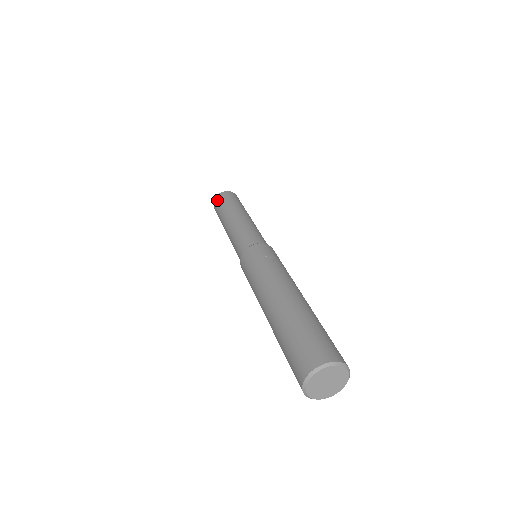
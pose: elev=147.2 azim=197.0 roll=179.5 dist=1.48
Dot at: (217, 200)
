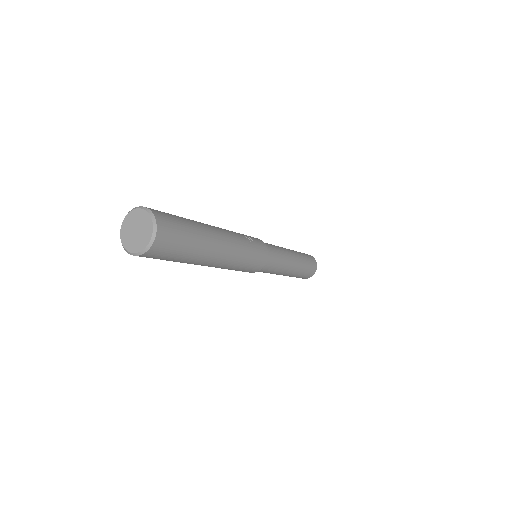
Dot at: occluded
